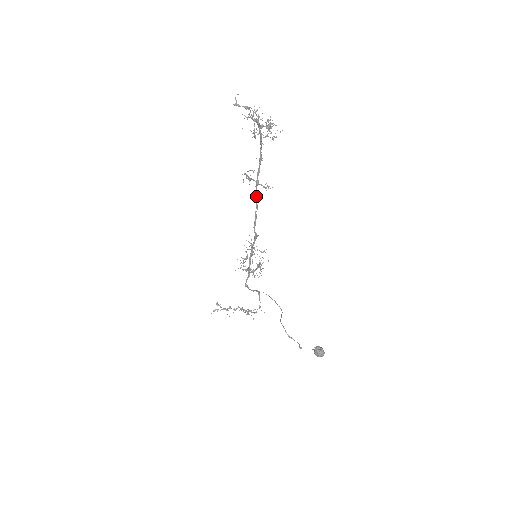
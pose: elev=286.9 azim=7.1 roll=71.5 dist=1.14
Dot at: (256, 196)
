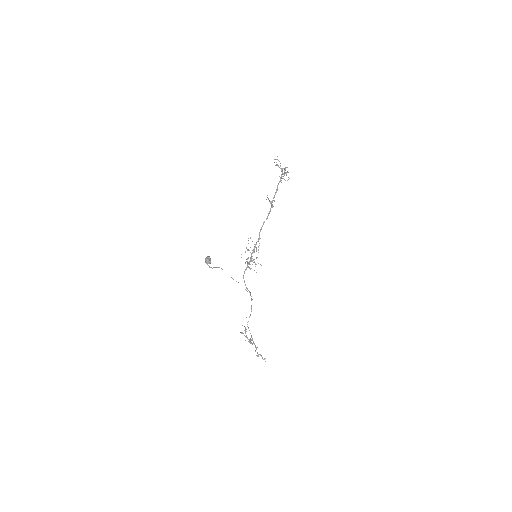
Dot at: (269, 213)
